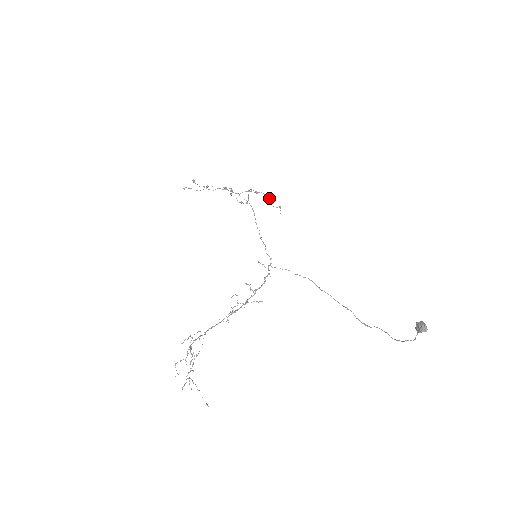
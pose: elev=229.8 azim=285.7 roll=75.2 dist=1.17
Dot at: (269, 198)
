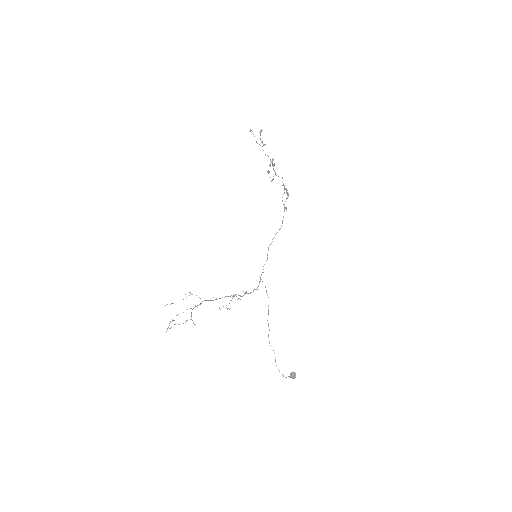
Dot at: occluded
